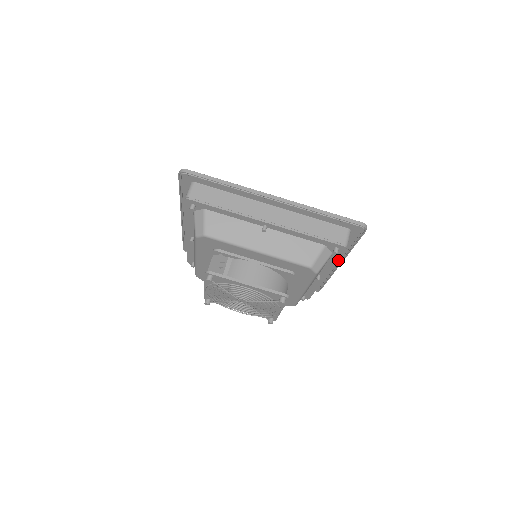
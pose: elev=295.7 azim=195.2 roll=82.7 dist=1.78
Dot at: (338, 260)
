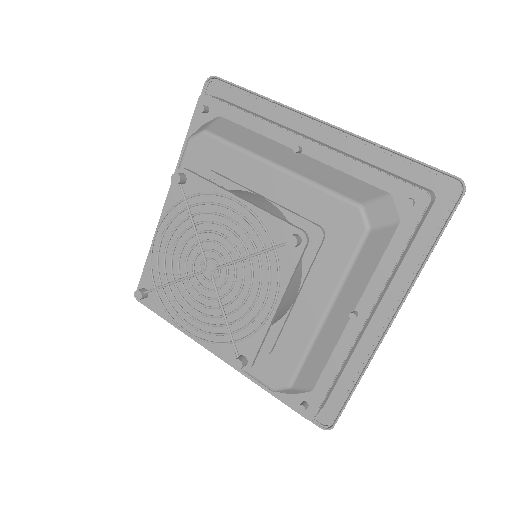
Dot at: (393, 303)
